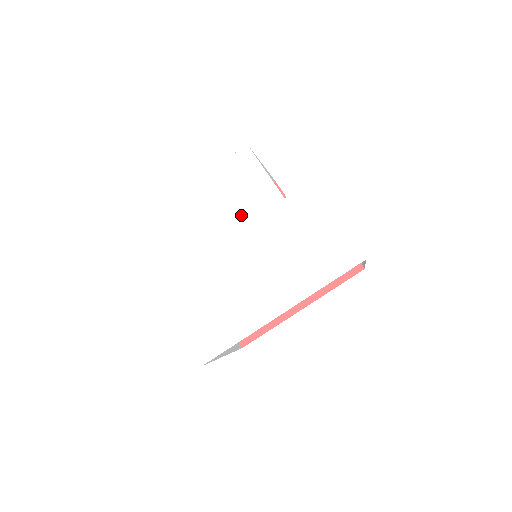
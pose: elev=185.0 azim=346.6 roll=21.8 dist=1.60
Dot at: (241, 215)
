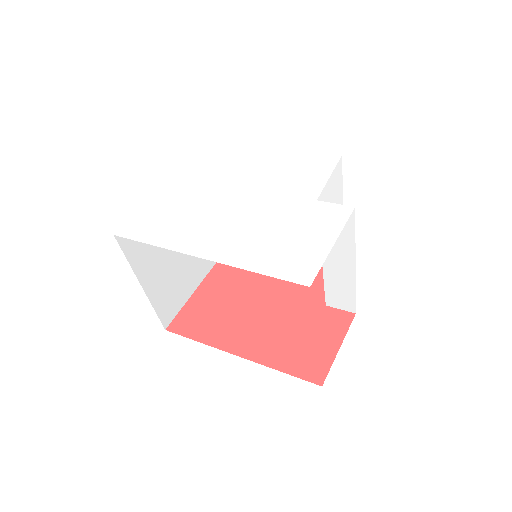
Dot at: (276, 184)
